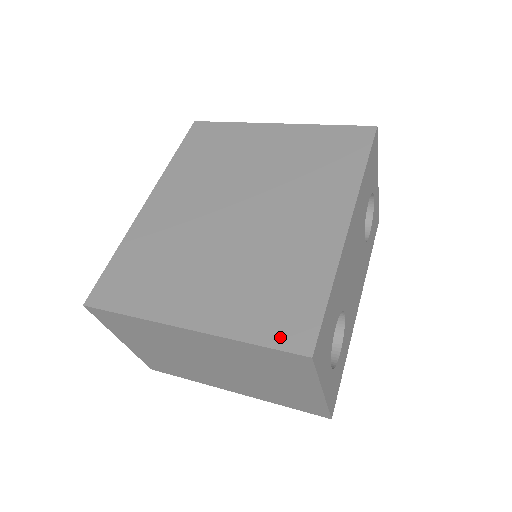
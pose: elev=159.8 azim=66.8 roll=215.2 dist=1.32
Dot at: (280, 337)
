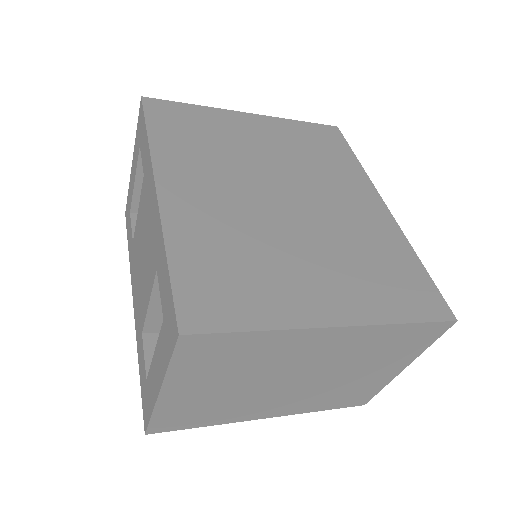
Dot at: (423, 310)
